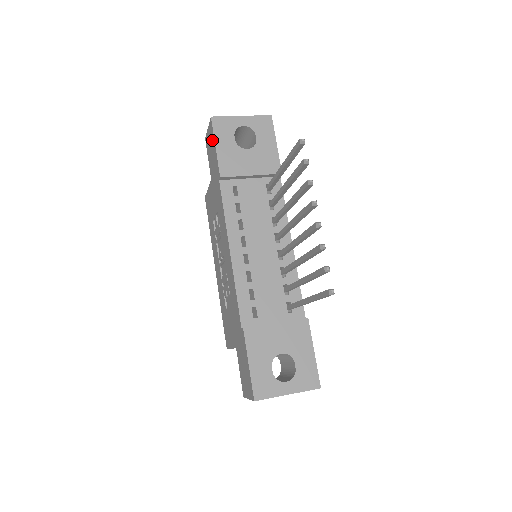
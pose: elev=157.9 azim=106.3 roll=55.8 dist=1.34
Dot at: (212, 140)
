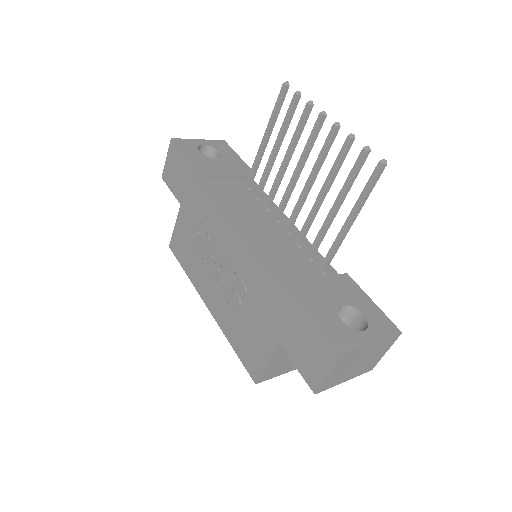
Dot at: (177, 158)
